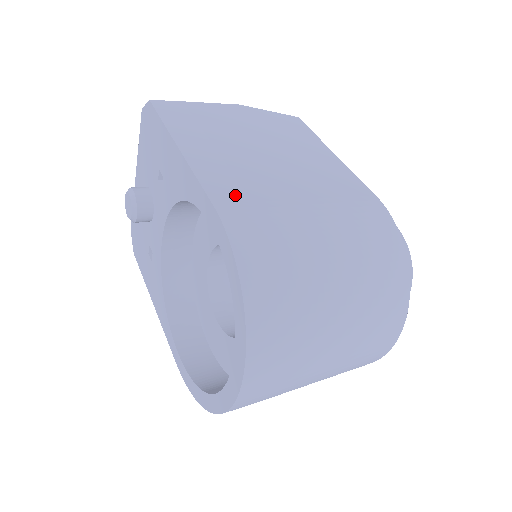
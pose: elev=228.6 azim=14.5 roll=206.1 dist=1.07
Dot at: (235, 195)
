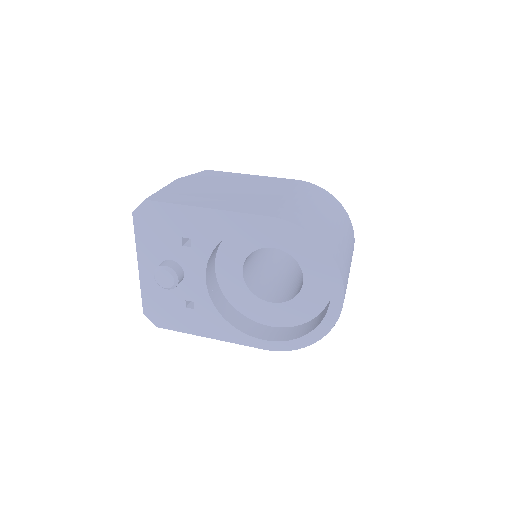
Dot at: (265, 209)
